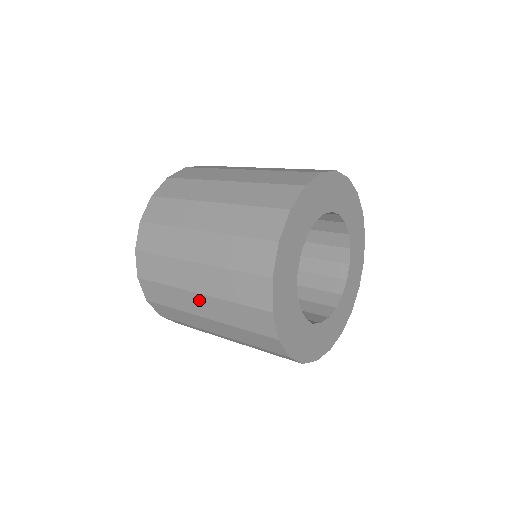
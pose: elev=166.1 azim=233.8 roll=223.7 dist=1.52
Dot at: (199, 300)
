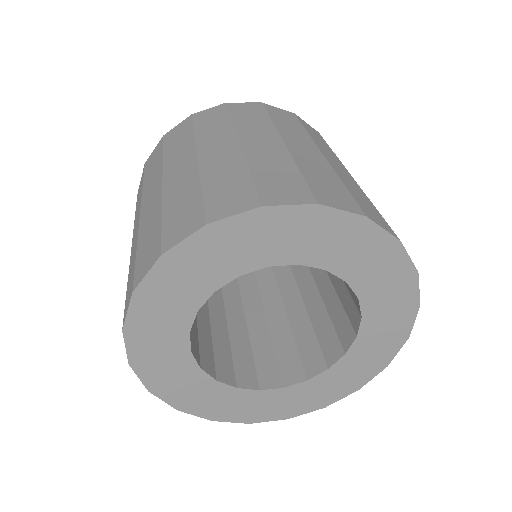
Dot at: occluded
